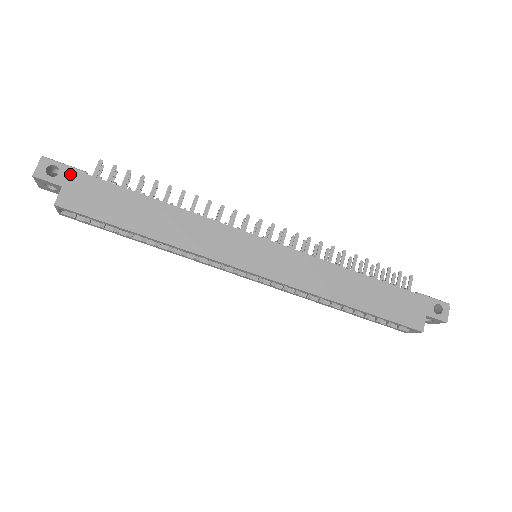
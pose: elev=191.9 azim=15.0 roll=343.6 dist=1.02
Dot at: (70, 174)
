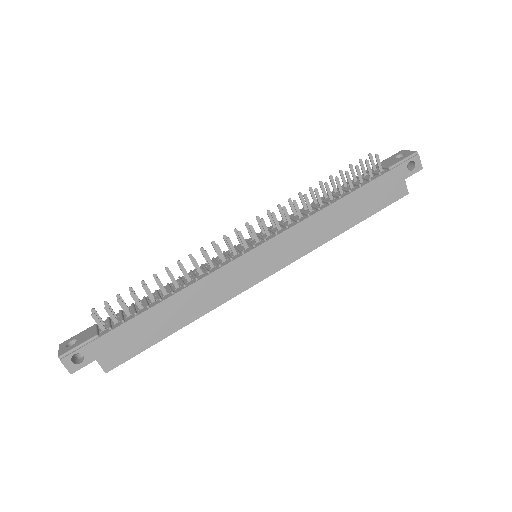
Dot at: (90, 349)
